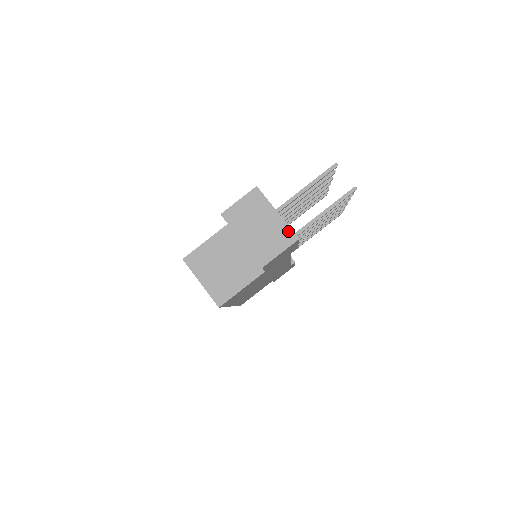
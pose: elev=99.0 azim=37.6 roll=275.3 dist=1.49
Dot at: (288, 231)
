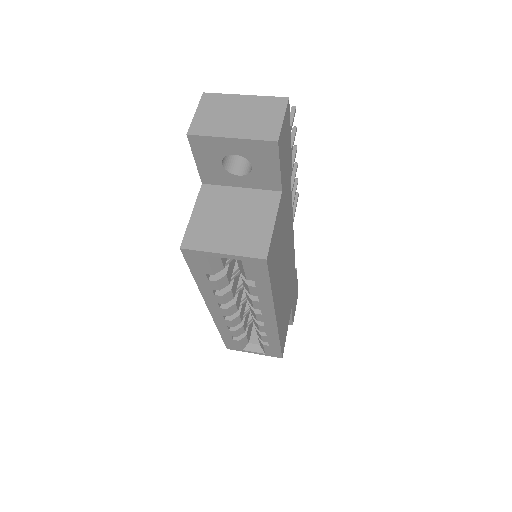
Dot at: (271, 100)
